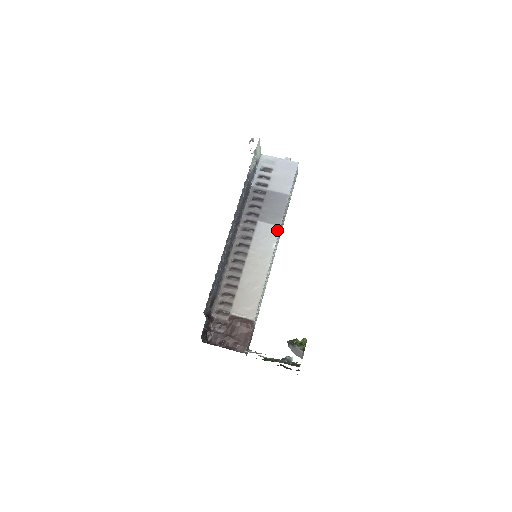
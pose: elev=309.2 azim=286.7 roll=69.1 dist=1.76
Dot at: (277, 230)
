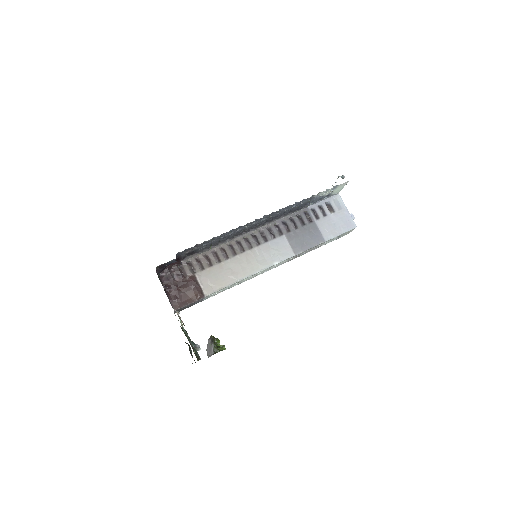
Dot at: (290, 255)
